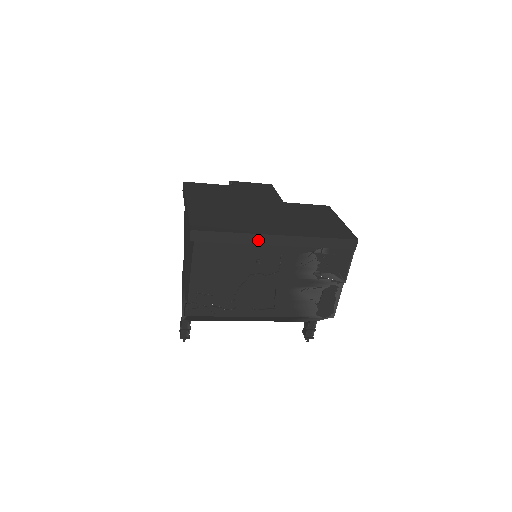
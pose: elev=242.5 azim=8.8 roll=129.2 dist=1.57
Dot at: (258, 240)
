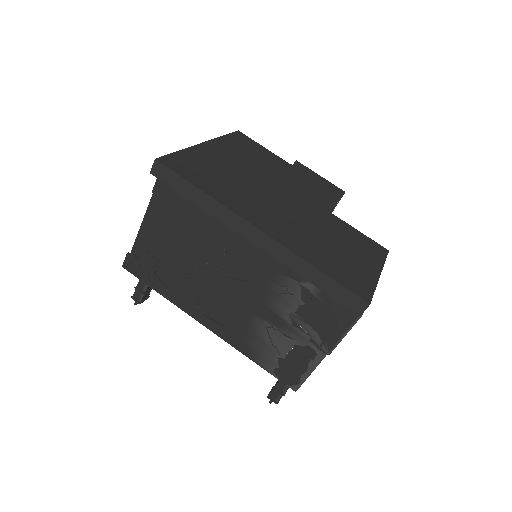
Dot at: (230, 220)
